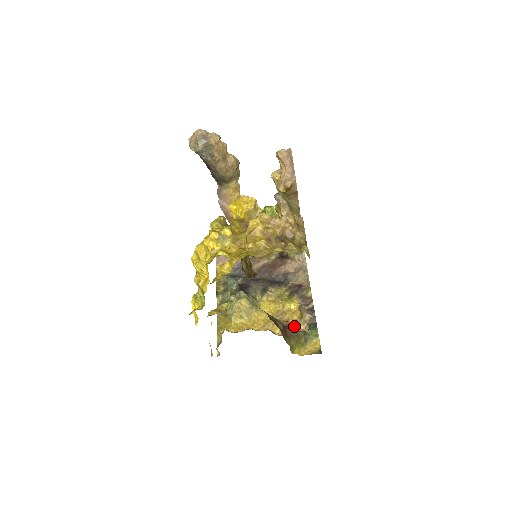
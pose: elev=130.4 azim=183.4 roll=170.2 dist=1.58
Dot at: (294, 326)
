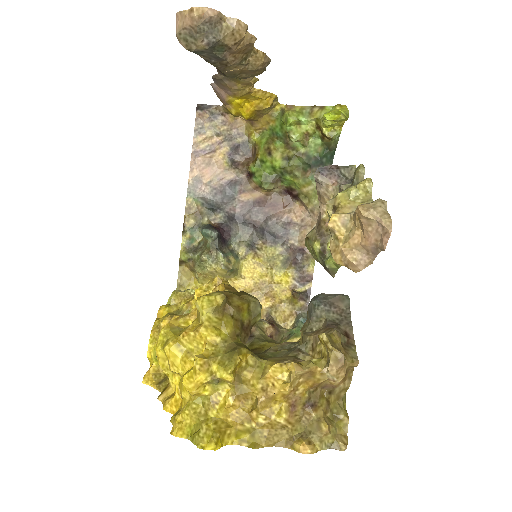
Dot at: (279, 309)
